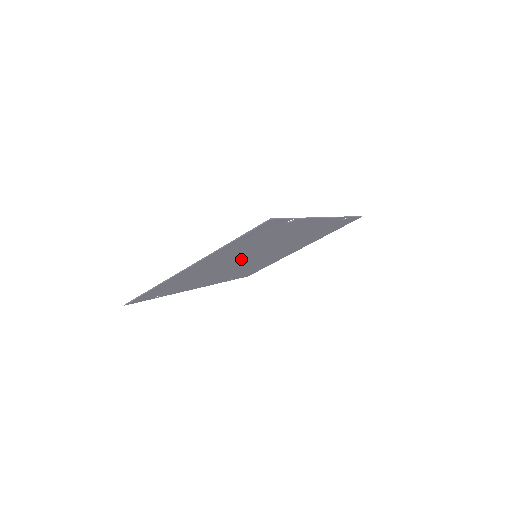
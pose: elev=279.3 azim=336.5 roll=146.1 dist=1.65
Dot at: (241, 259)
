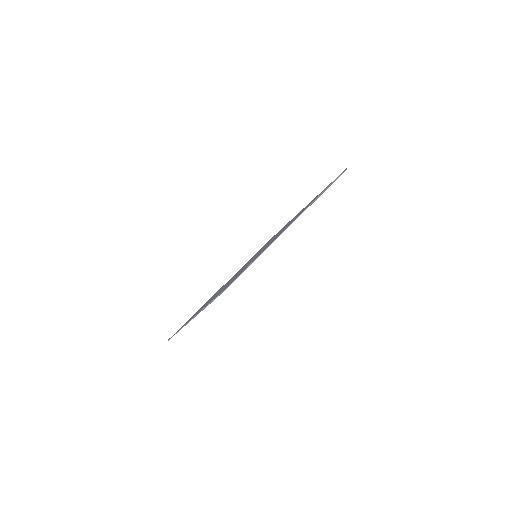
Dot at: occluded
